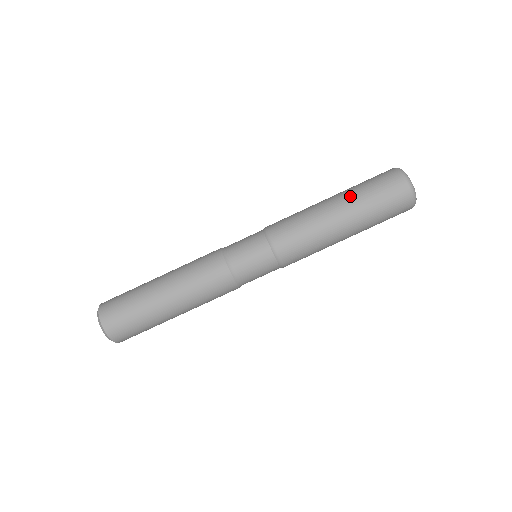
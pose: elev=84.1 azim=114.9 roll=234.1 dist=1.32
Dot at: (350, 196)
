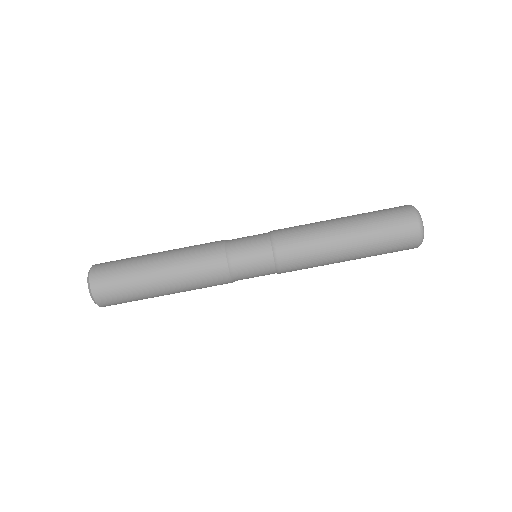
Dot at: (360, 220)
